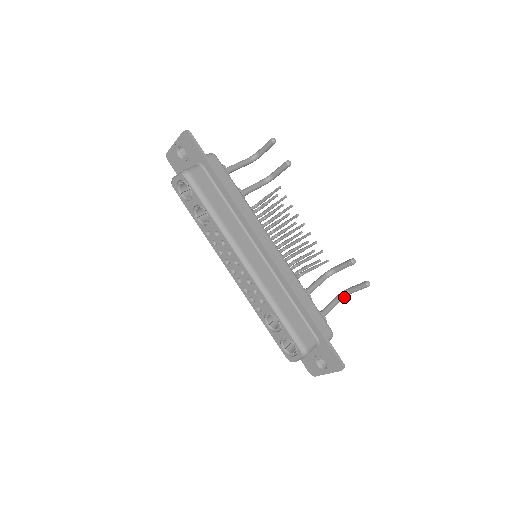
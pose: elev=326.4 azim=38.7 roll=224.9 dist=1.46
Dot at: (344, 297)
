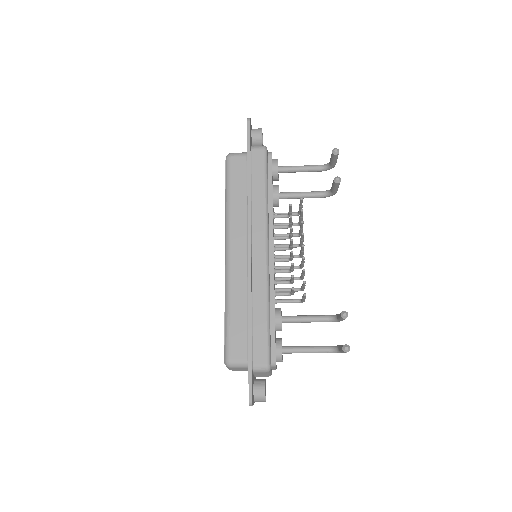
Dot at: (335, 352)
